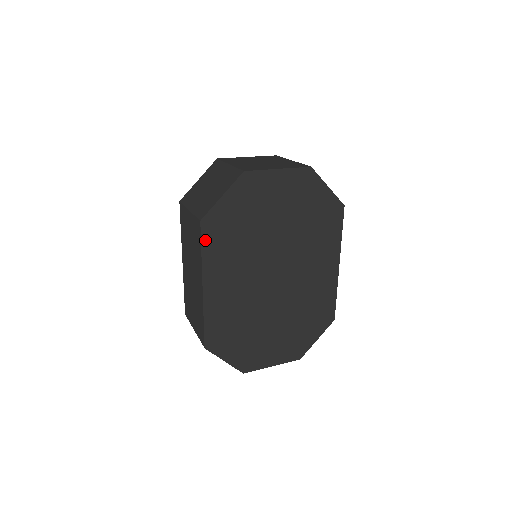
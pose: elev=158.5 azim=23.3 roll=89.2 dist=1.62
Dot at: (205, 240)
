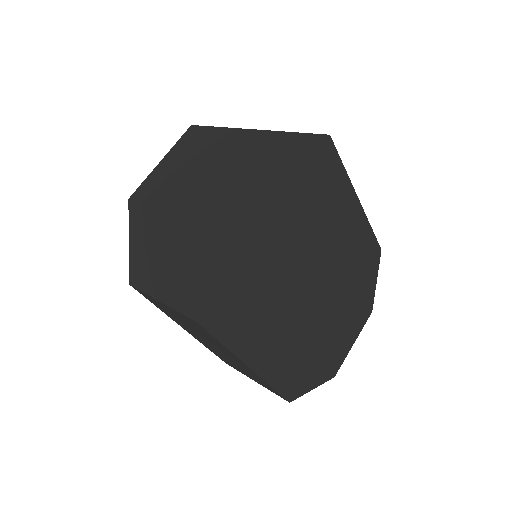
Dot at: (217, 331)
